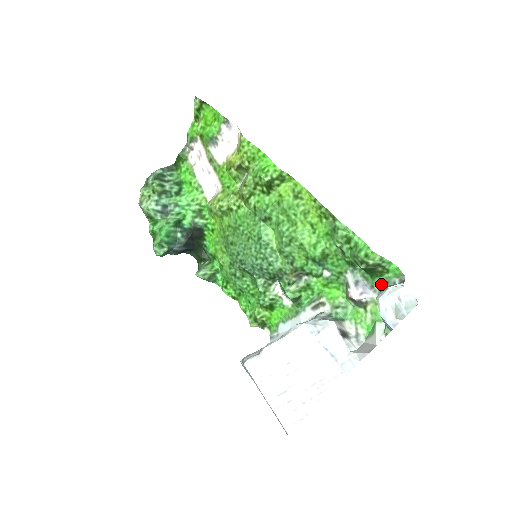
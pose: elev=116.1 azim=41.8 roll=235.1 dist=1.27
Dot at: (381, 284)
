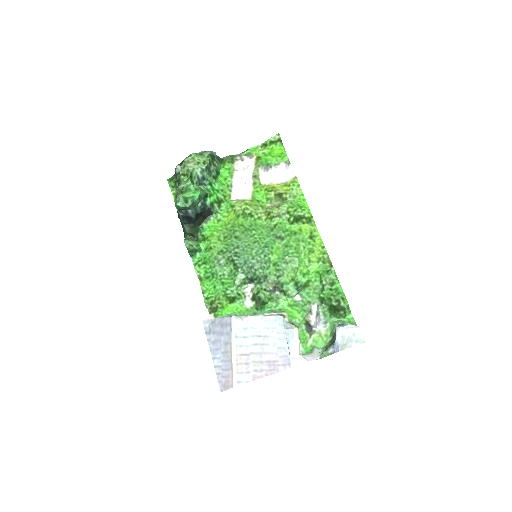
Dot at: (337, 322)
